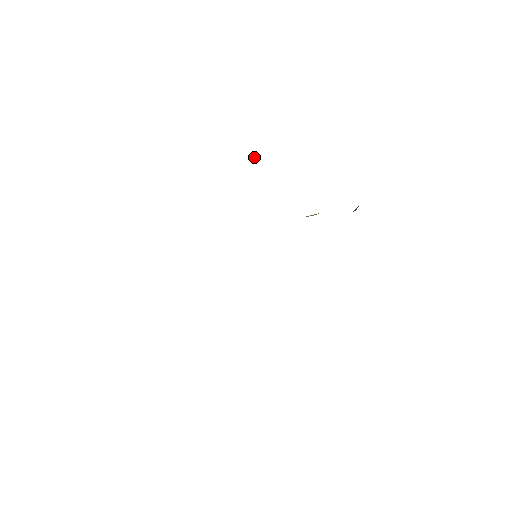
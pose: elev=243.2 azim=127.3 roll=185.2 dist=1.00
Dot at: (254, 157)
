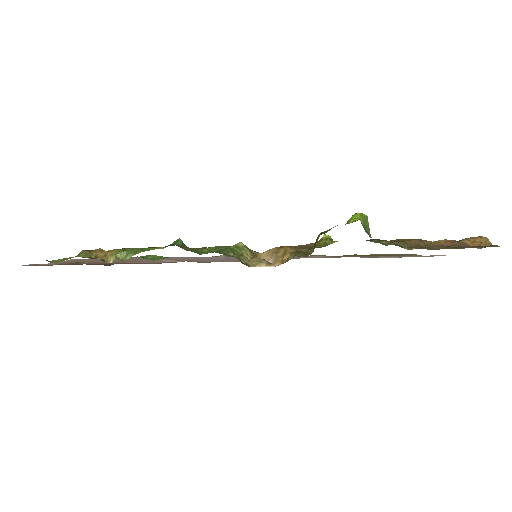
Dot at: occluded
